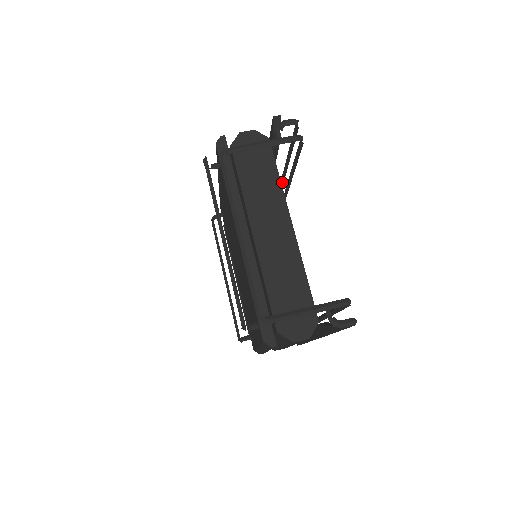
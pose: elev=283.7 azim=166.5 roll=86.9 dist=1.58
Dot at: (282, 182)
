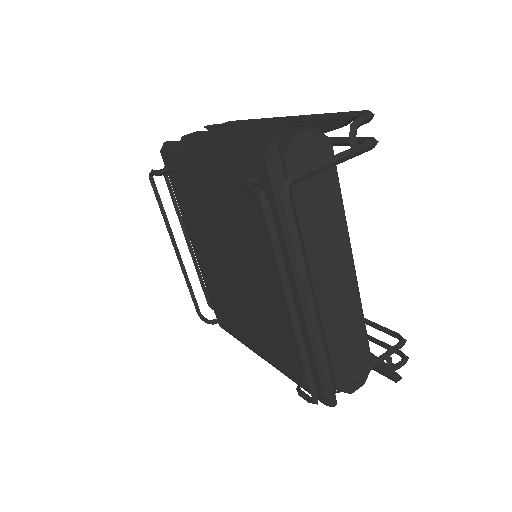
Dot at: occluded
